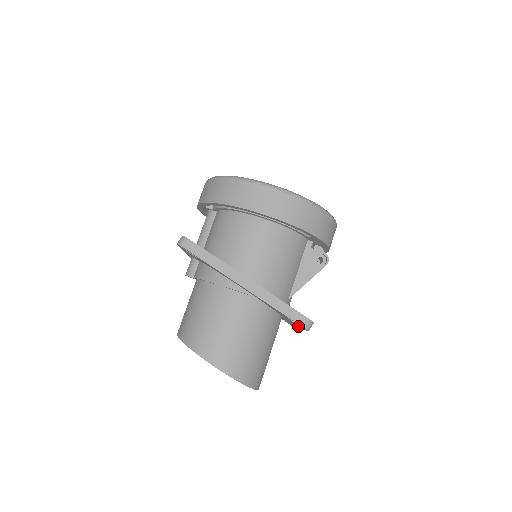
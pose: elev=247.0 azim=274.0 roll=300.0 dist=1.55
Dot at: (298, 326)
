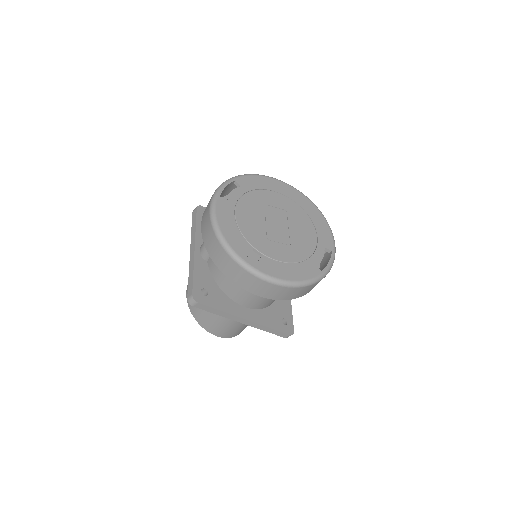
Dot at: occluded
